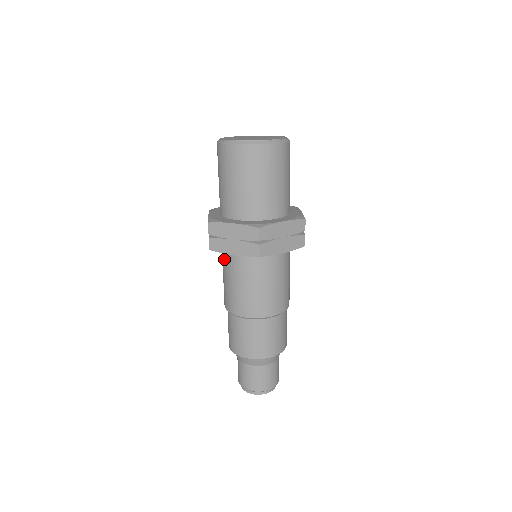
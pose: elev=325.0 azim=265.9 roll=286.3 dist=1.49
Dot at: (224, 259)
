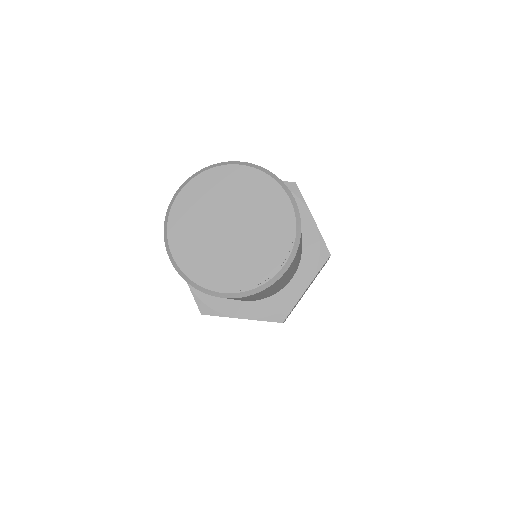
Dot at: occluded
